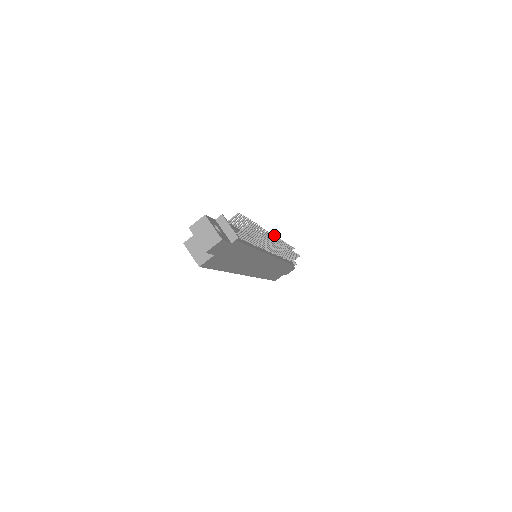
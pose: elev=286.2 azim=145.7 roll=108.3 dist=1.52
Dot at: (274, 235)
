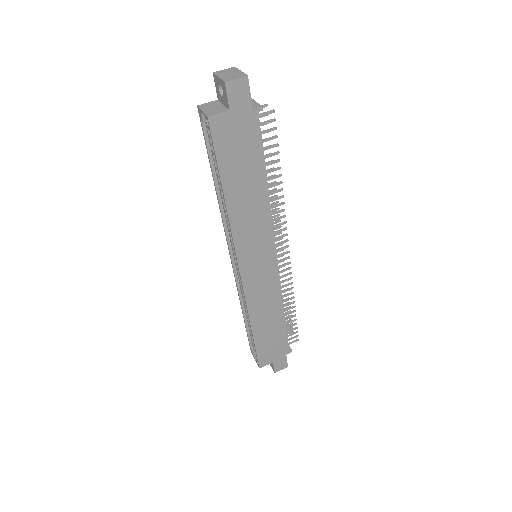
Dot at: (283, 243)
